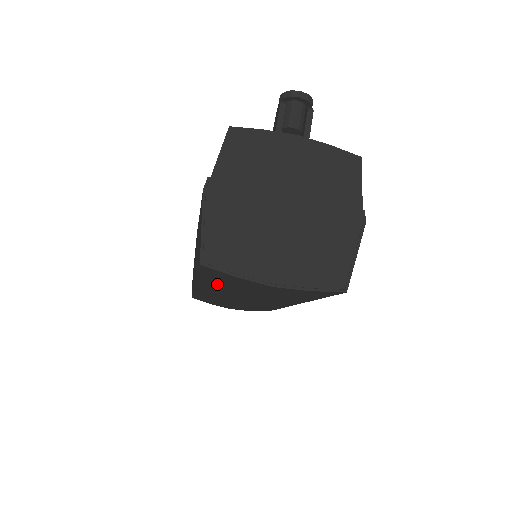
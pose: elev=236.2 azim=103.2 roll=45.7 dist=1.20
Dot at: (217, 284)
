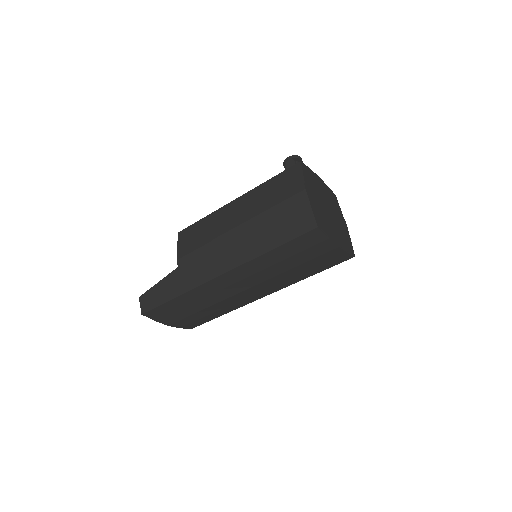
Dot at: (275, 258)
